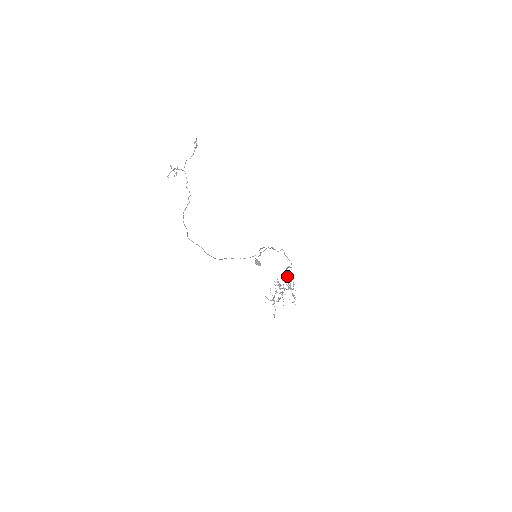
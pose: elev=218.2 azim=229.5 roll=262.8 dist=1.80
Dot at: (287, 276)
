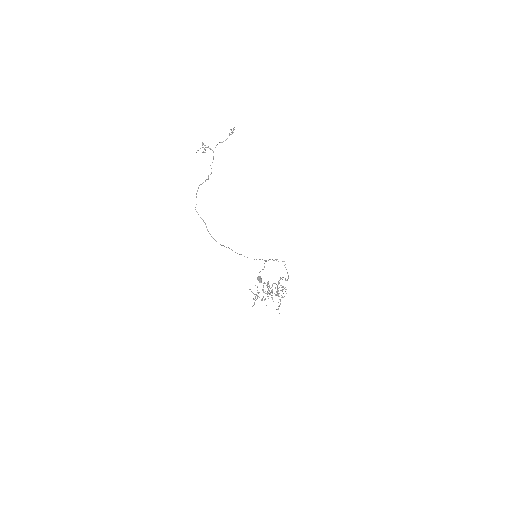
Dot at: occluded
